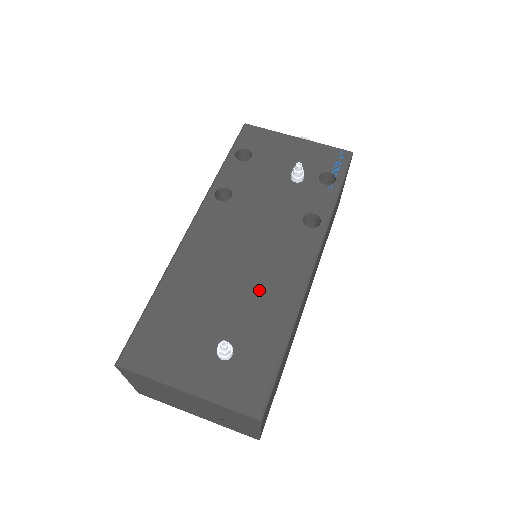
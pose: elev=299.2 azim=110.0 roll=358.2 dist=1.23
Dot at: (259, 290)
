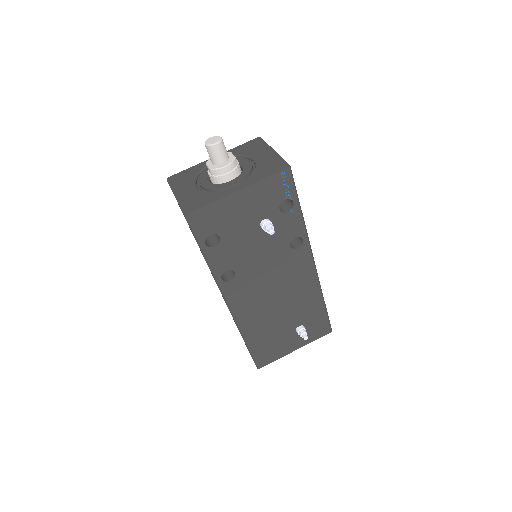
Dot at: (295, 298)
